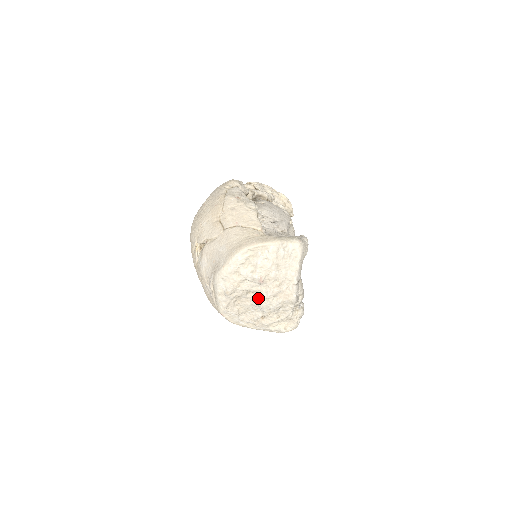
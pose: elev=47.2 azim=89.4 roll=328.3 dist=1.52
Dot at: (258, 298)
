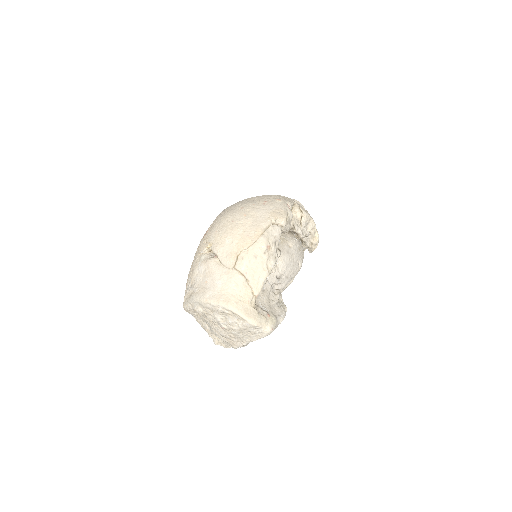
Dot at: (214, 326)
